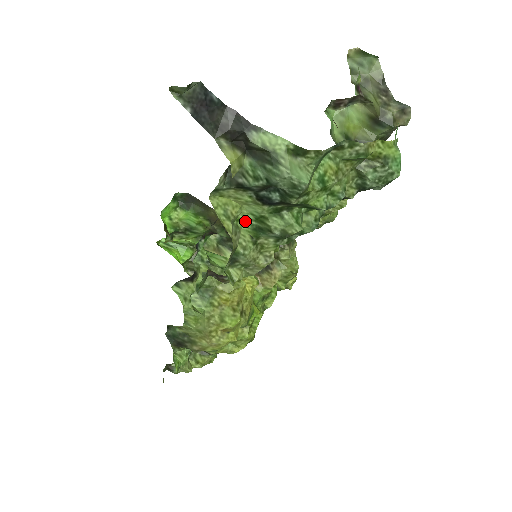
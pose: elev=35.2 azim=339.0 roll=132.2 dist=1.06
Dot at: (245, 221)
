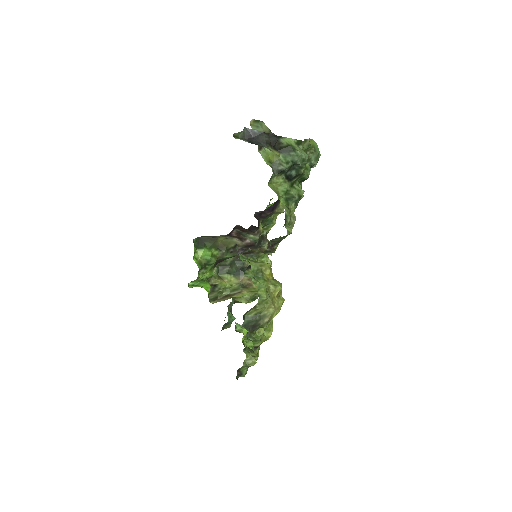
Dot at: (281, 197)
